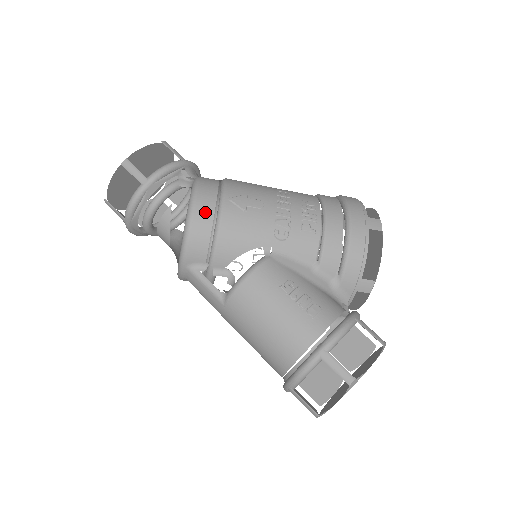
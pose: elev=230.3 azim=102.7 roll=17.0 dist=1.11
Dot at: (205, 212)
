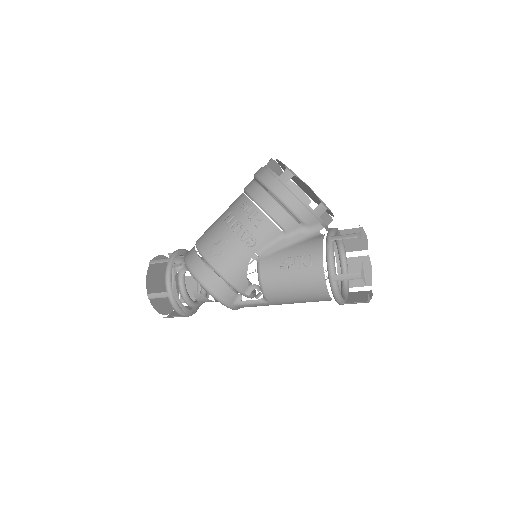
Dot at: (208, 277)
